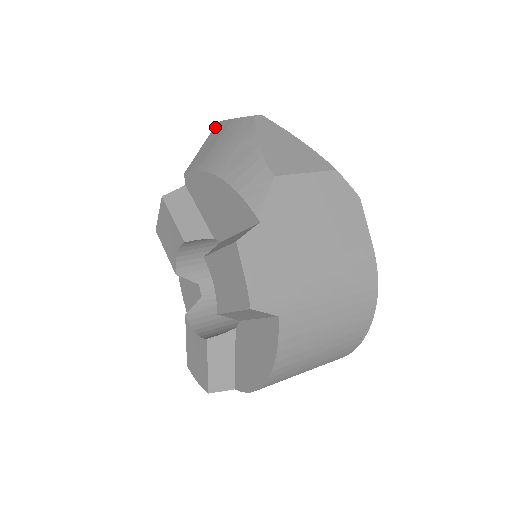
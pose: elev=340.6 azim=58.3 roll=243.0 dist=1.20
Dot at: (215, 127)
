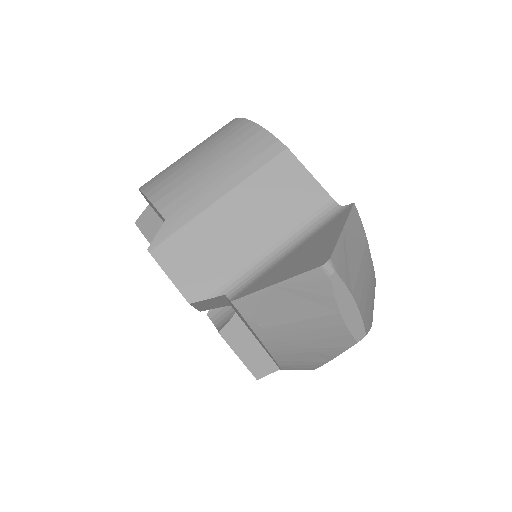
Dot at: (315, 277)
